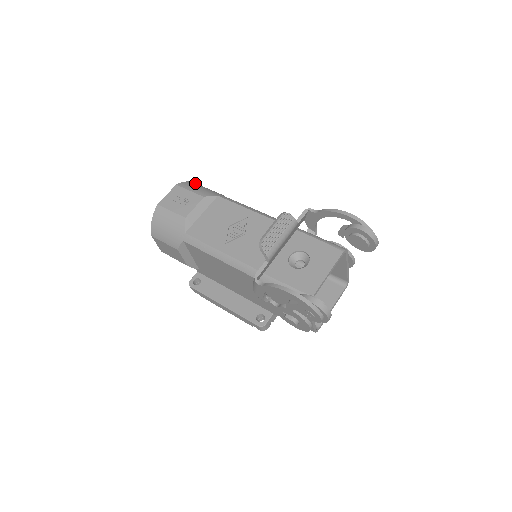
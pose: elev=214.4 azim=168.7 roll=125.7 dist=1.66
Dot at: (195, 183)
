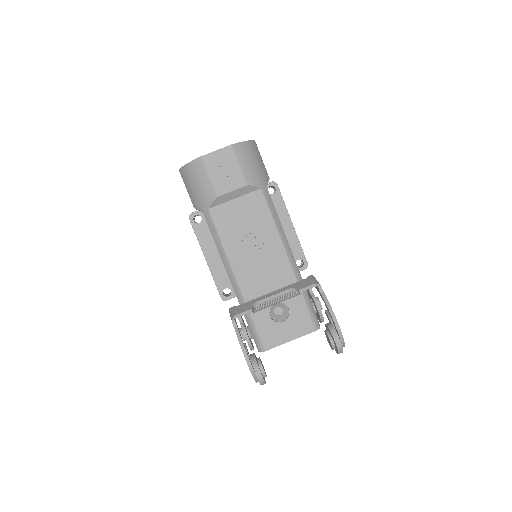
Dot at: (252, 145)
